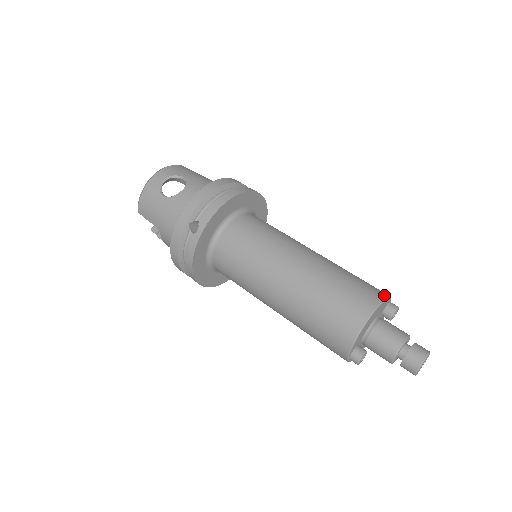
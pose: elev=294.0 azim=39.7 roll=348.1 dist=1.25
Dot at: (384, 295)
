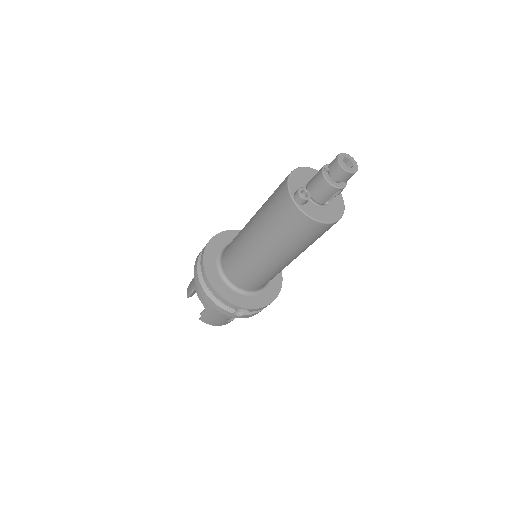
Dot at: occluded
